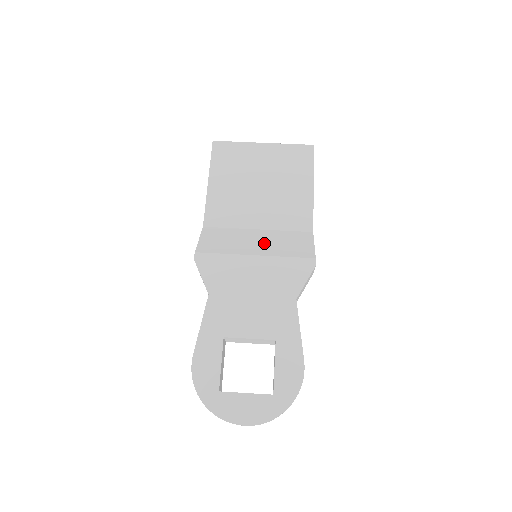
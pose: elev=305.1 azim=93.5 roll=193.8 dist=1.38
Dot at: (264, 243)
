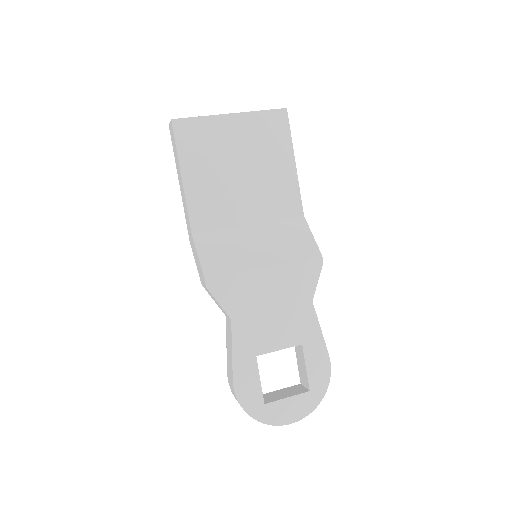
Dot at: (266, 246)
